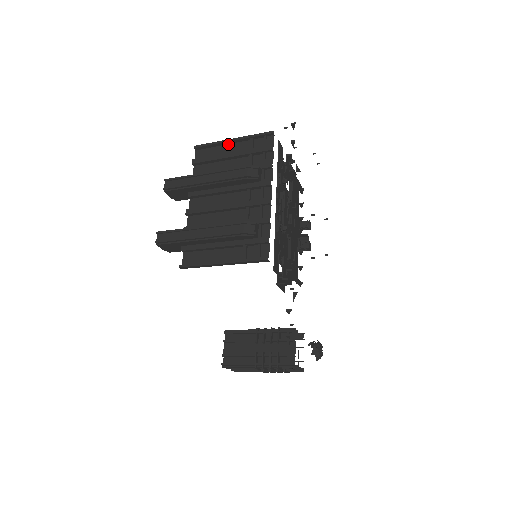
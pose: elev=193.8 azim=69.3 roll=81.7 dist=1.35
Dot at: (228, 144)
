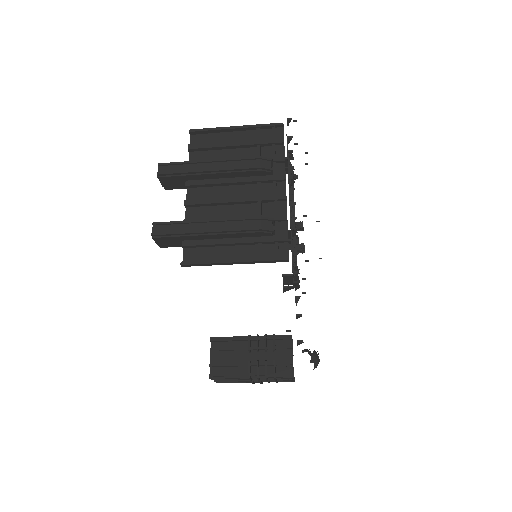
Dot at: (230, 132)
